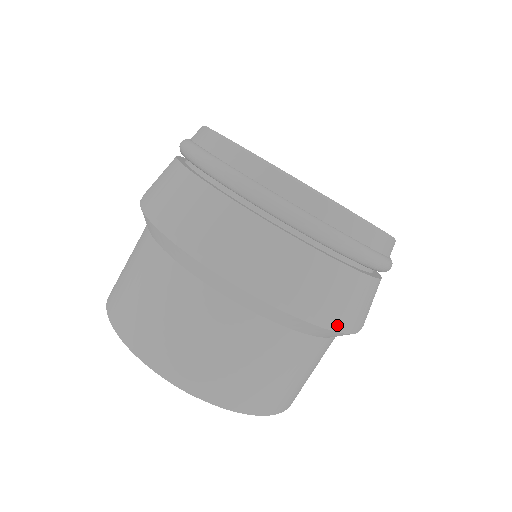
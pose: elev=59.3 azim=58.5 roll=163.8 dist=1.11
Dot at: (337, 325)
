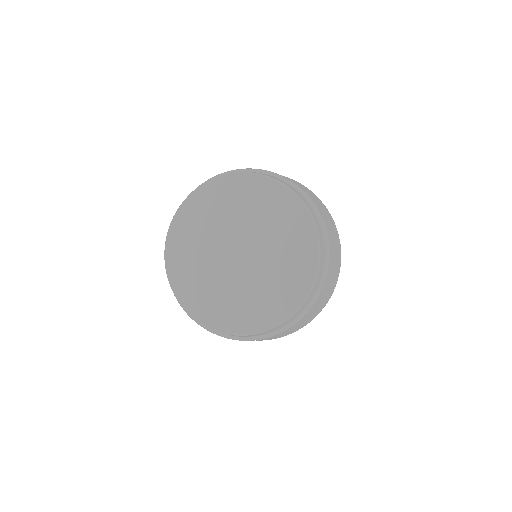
Dot at: occluded
